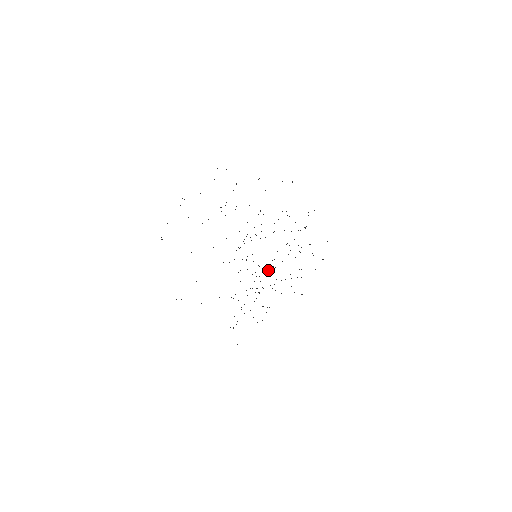
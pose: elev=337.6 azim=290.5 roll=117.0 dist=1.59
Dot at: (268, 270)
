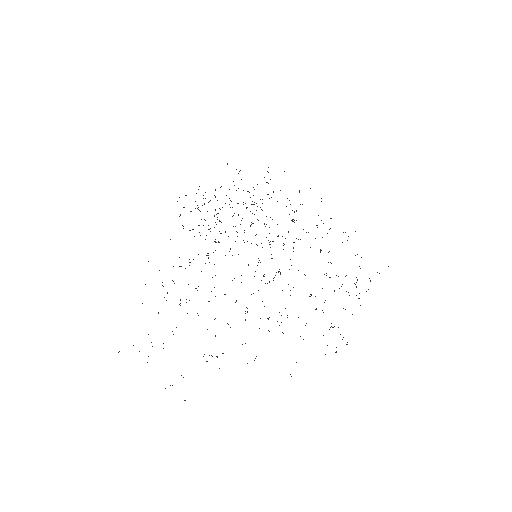
Dot at: (246, 207)
